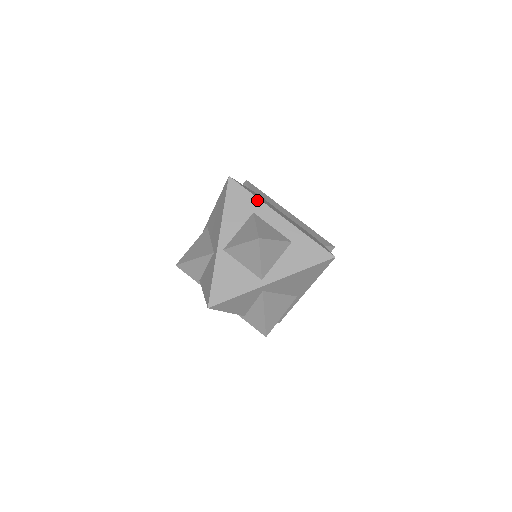
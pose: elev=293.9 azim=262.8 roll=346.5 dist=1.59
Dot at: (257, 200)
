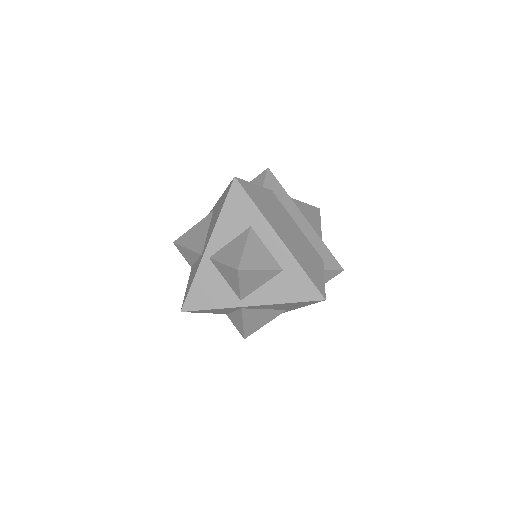
Dot at: (258, 213)
